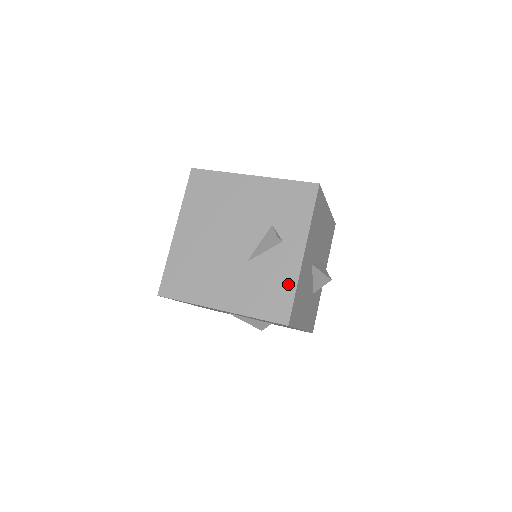
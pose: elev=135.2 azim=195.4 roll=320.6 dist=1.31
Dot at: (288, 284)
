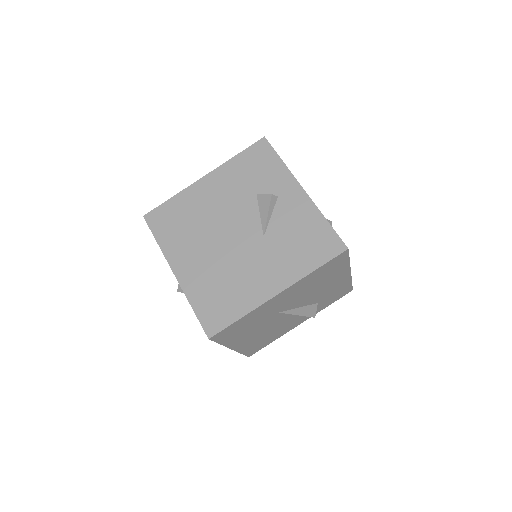
Dot at: (315, 221)
